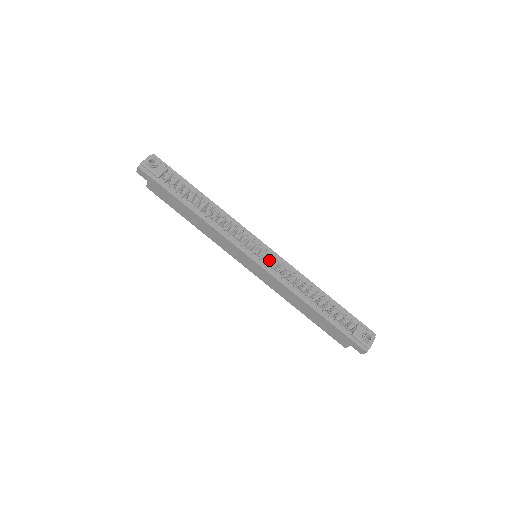
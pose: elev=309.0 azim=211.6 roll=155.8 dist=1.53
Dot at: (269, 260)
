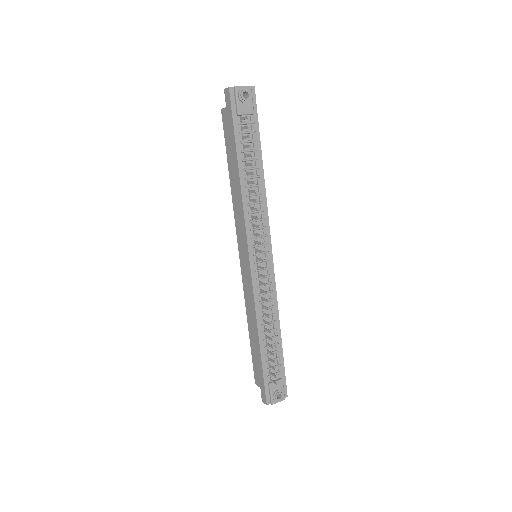
Dot at: (263, 271)
